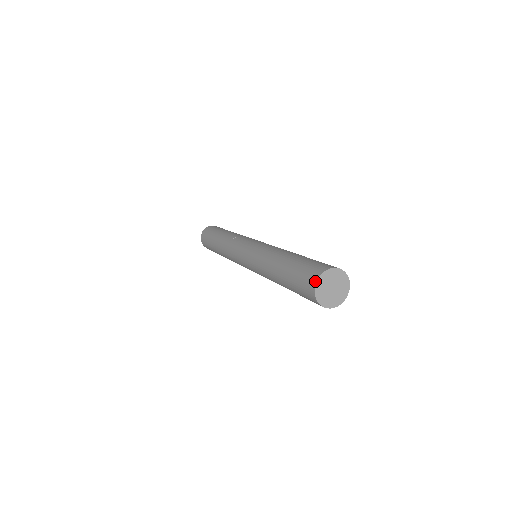
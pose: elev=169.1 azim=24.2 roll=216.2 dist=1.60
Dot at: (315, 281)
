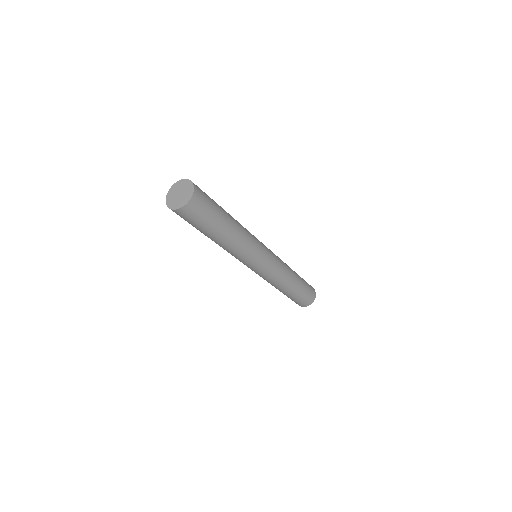
Dot at: (168, 194)
